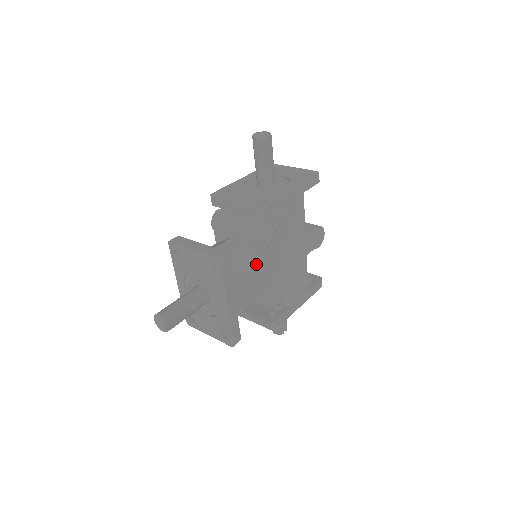
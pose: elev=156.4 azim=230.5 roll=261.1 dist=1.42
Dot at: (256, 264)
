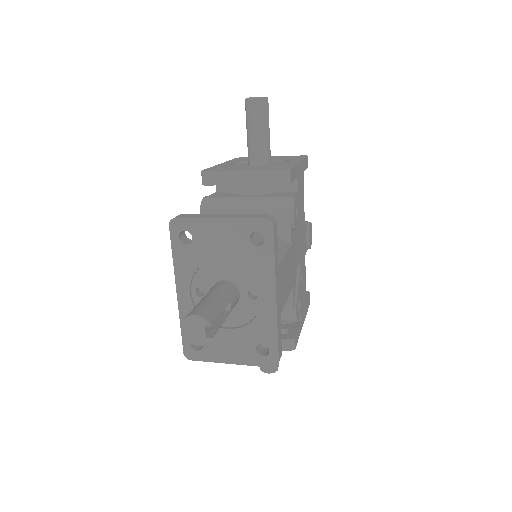
Dot at: (285, 247)
